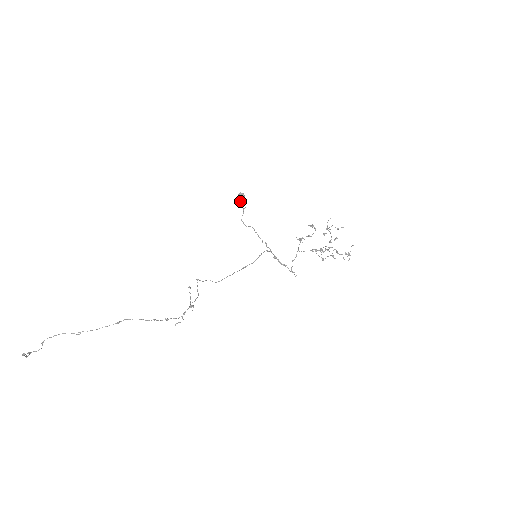
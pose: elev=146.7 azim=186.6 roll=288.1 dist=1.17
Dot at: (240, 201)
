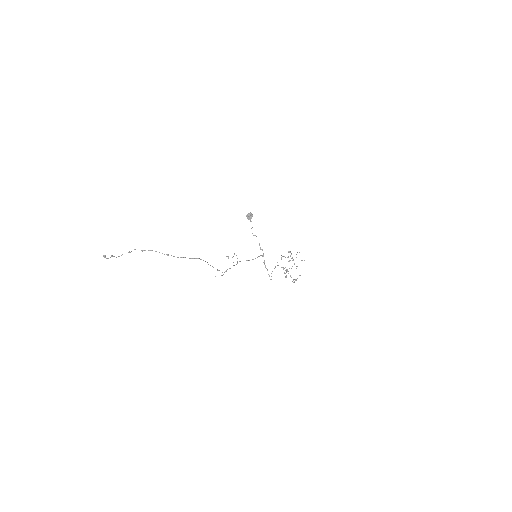
Dot at: (249, 218)
